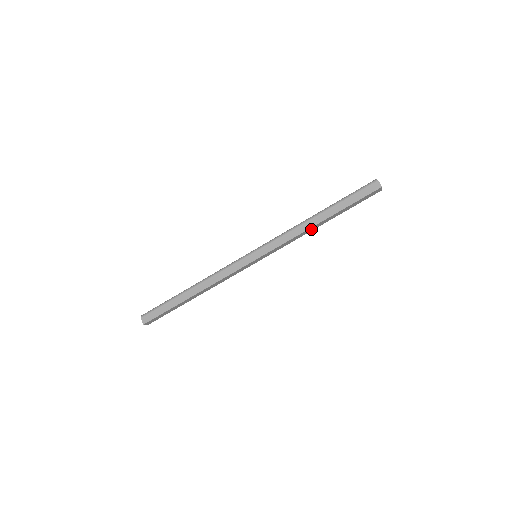
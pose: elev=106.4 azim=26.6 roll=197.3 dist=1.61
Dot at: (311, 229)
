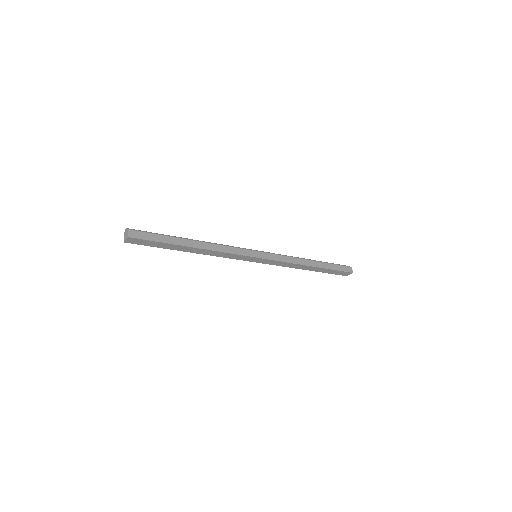
Dot at: (301, 267)
